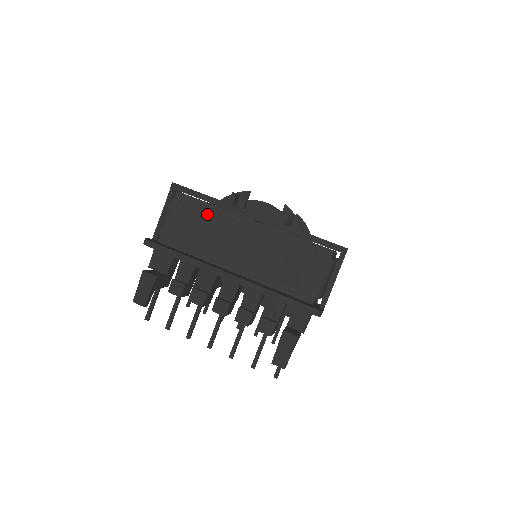
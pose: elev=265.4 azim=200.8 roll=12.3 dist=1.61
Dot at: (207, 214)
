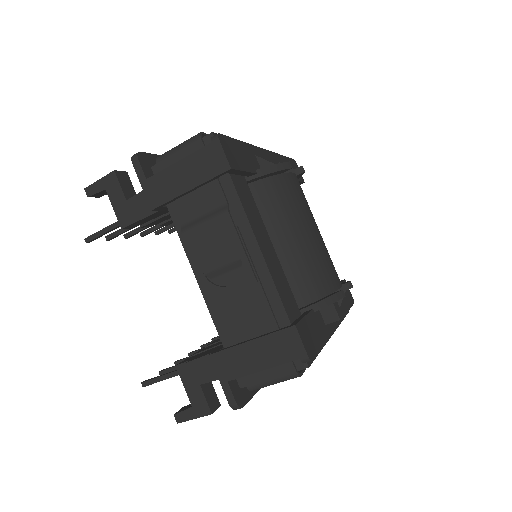
Dot at: occluded
